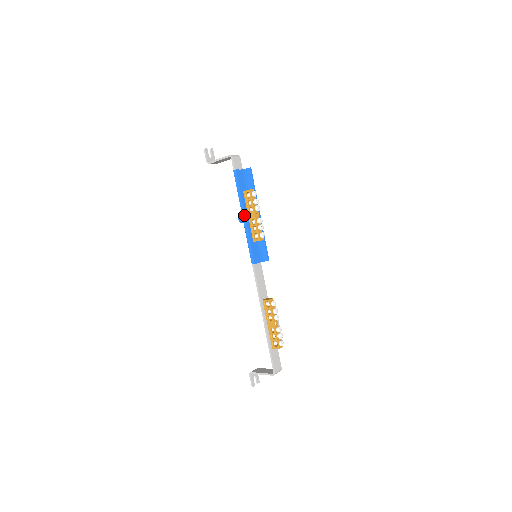
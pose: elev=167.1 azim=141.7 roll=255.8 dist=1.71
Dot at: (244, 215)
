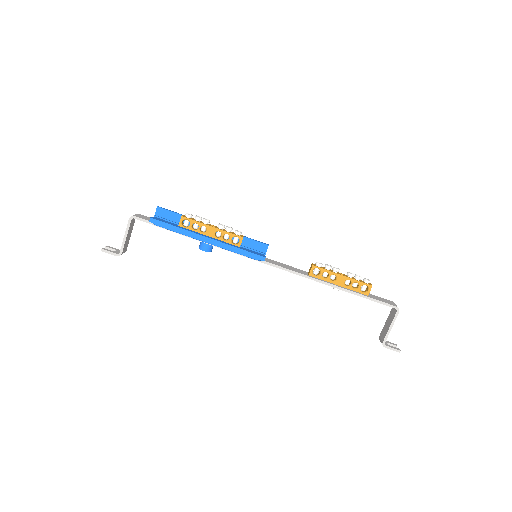
Dot at: (205, 238)
